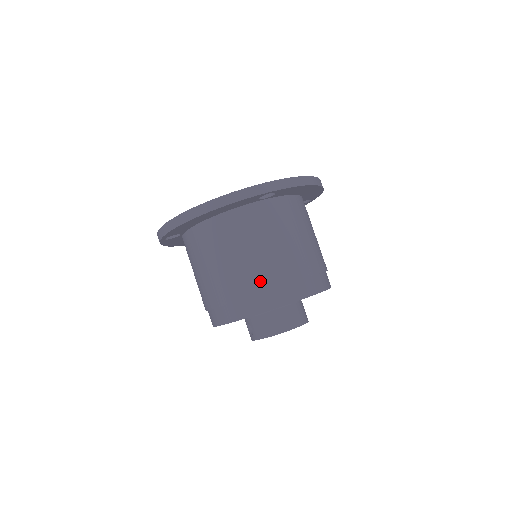
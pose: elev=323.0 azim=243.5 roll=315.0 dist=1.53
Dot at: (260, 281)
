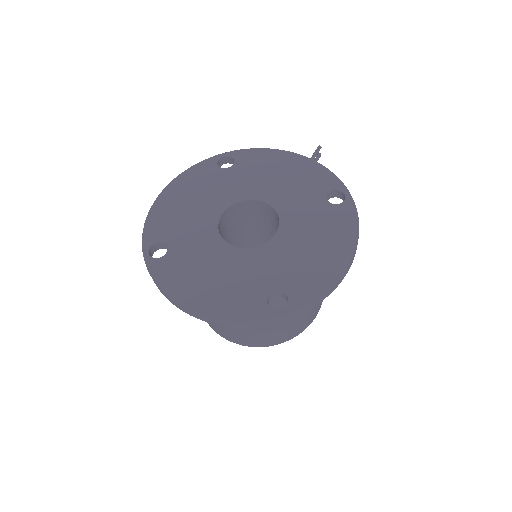
Dot at: (249, 337)
